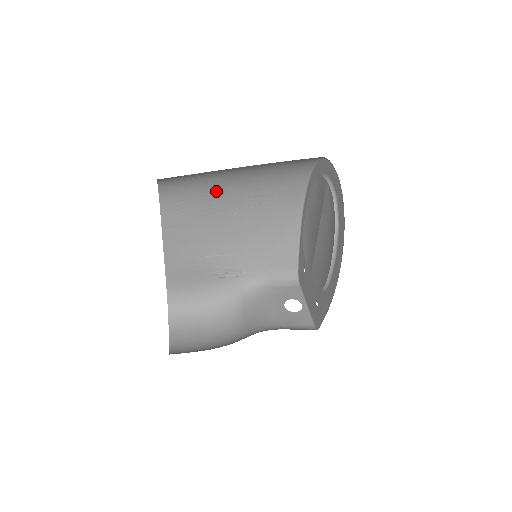
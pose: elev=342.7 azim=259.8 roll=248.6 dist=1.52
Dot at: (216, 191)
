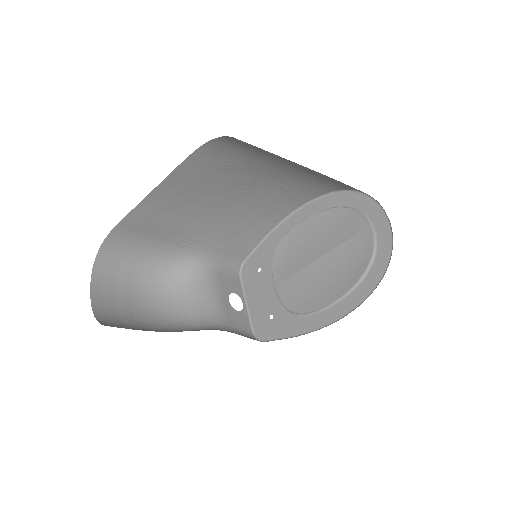
Dot at: (254, 167)
